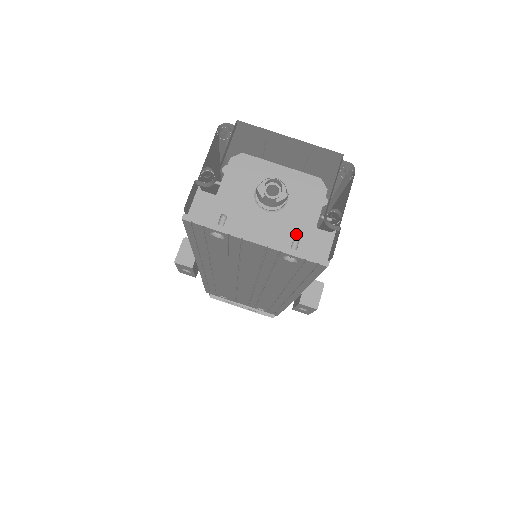
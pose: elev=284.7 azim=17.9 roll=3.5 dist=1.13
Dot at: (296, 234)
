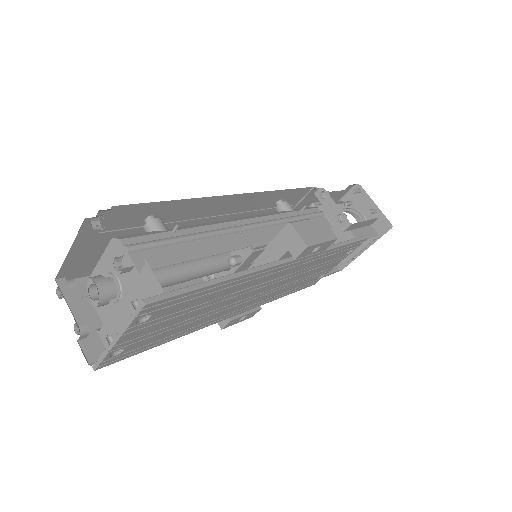
Dot at: (138, 293)
